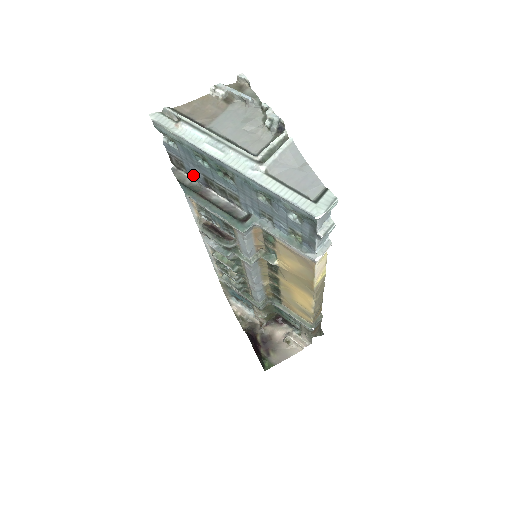
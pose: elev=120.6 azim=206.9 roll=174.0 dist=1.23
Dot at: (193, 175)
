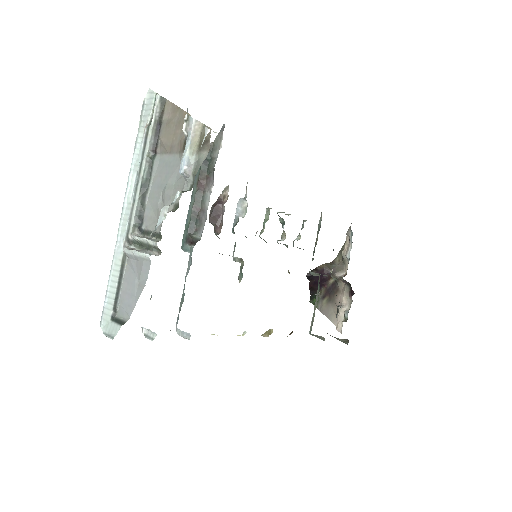
Dot at: occluded
